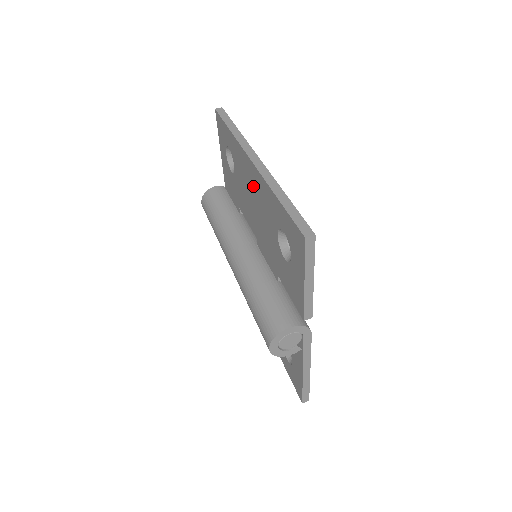
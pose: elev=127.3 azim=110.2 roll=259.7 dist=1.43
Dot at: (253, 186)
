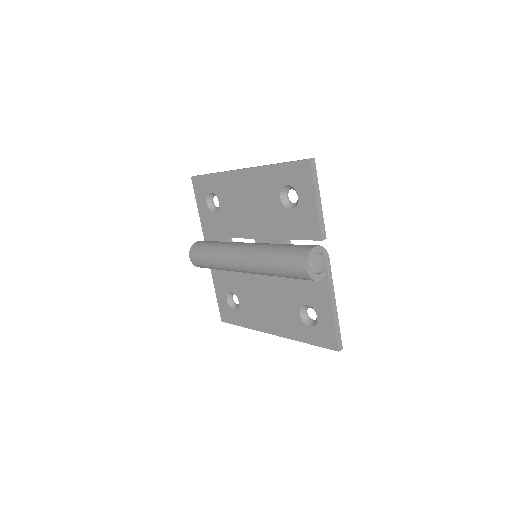
Dot at: (246, 190)
